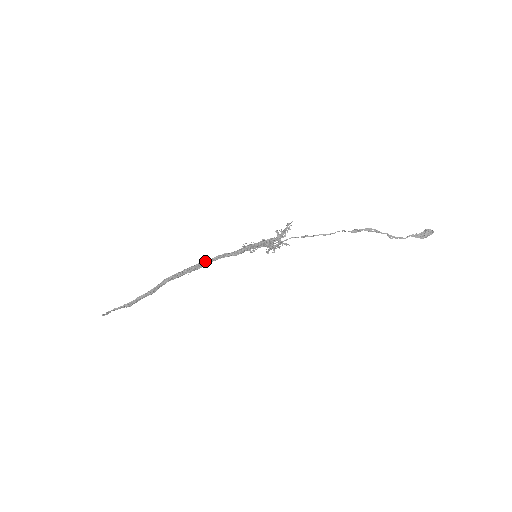
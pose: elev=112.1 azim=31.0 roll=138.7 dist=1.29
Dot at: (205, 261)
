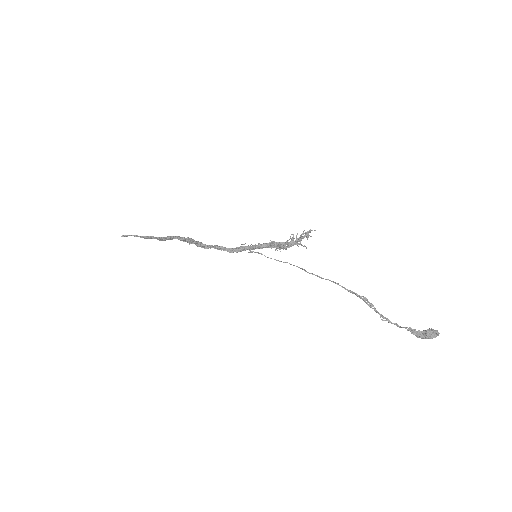
Dot at: (202, 244)
